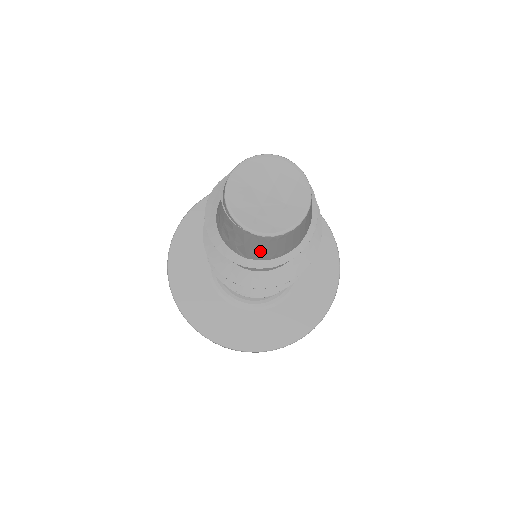
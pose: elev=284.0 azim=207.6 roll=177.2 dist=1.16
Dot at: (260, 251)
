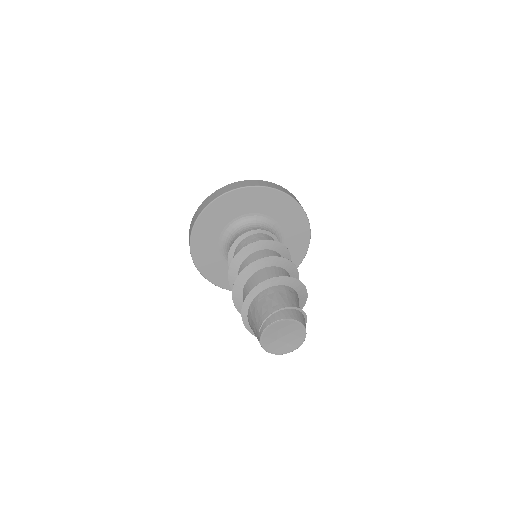
Dot at: occluded
